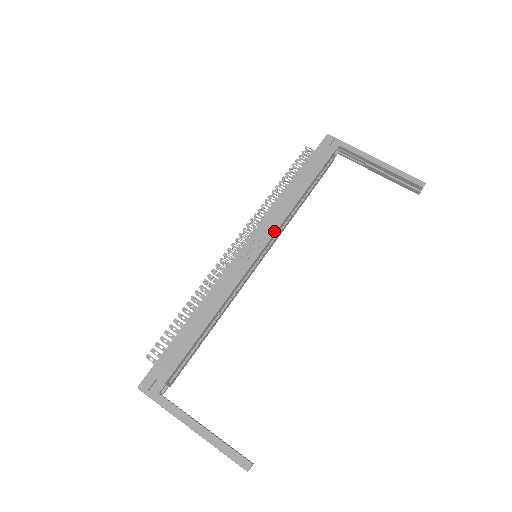
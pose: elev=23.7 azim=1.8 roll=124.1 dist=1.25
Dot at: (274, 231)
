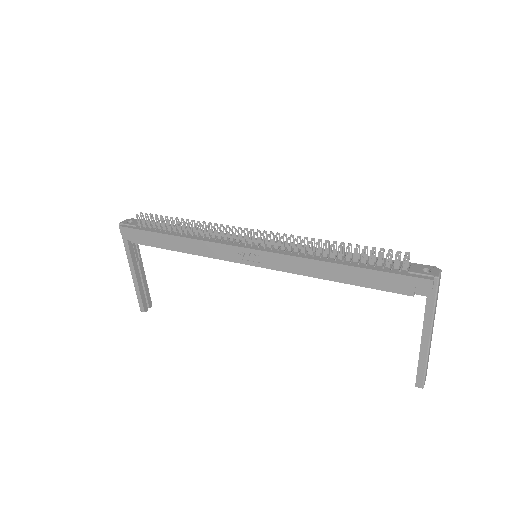
Dot at: (278, 269)
